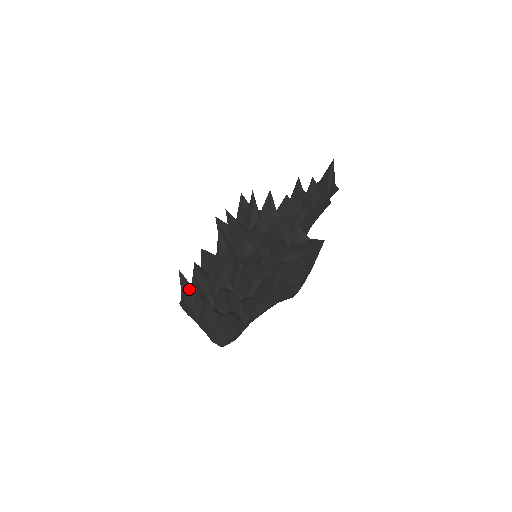
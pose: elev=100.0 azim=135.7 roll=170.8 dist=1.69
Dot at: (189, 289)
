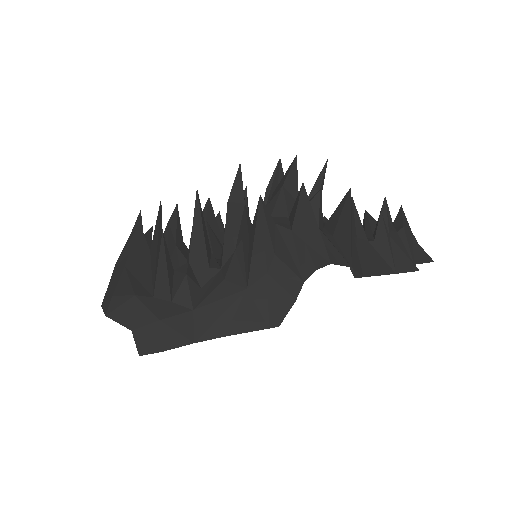
Dot at: occluded
